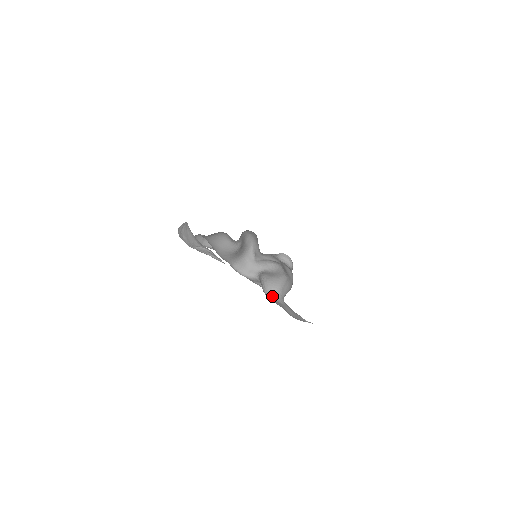
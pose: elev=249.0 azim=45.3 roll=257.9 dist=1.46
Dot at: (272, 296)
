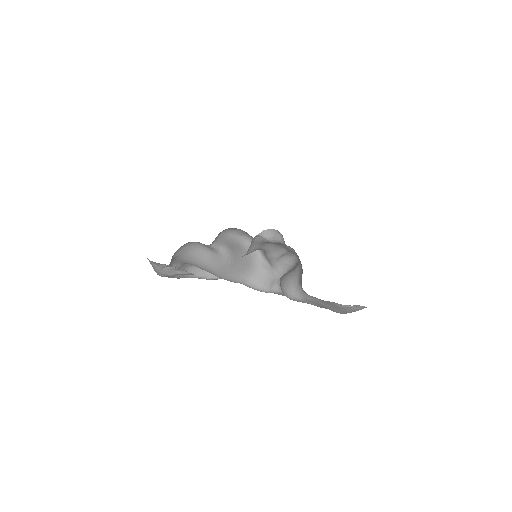
Dot at: (294, 295)
